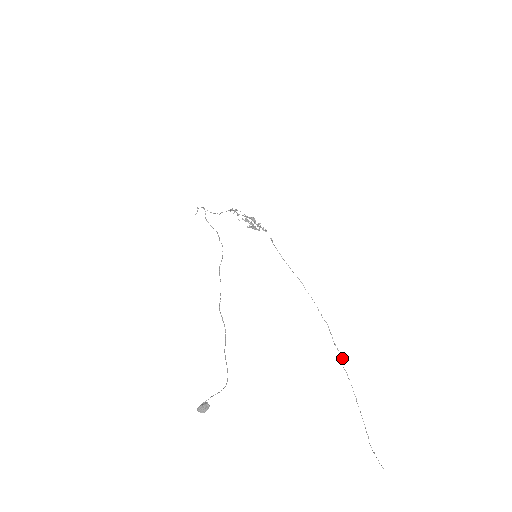
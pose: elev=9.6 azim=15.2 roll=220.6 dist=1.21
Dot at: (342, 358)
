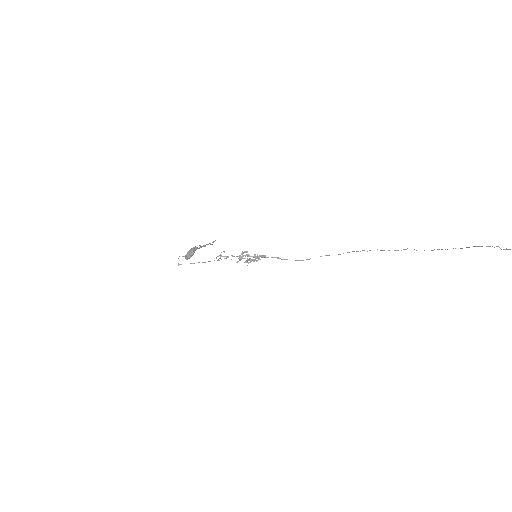
Dot at: occluded
